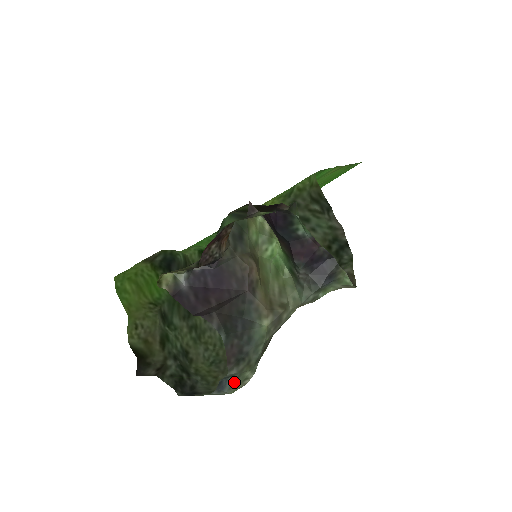
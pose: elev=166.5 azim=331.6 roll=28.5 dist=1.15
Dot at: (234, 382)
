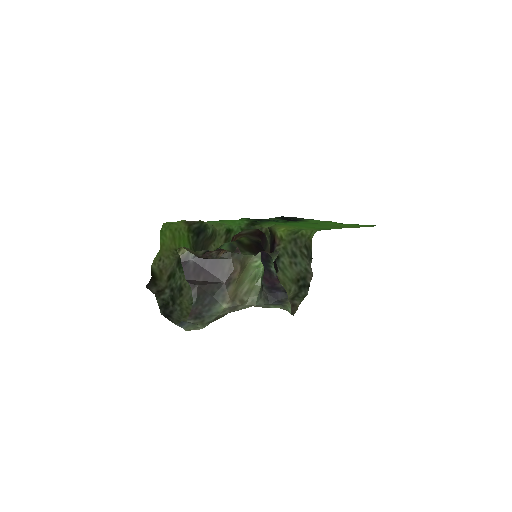
Dot at: (190, 326)
